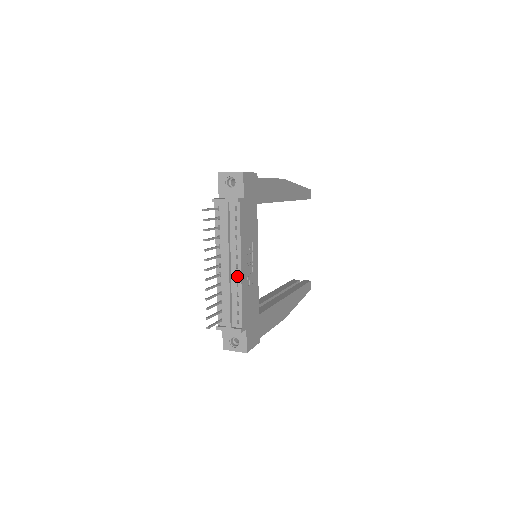
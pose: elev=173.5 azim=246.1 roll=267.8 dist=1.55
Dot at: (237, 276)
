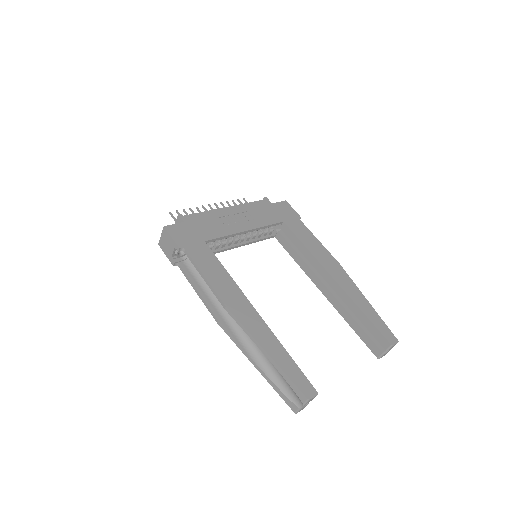
Dot at: occluded
